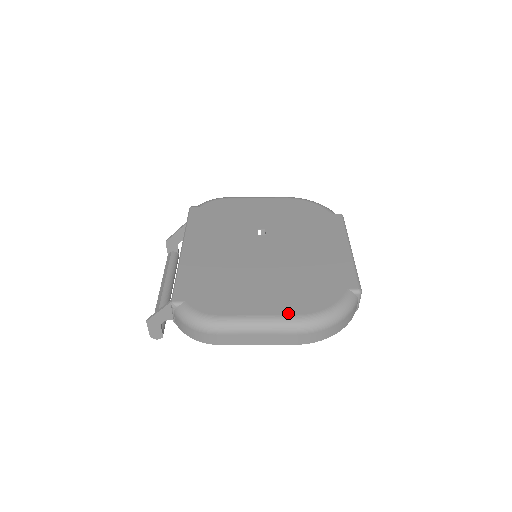
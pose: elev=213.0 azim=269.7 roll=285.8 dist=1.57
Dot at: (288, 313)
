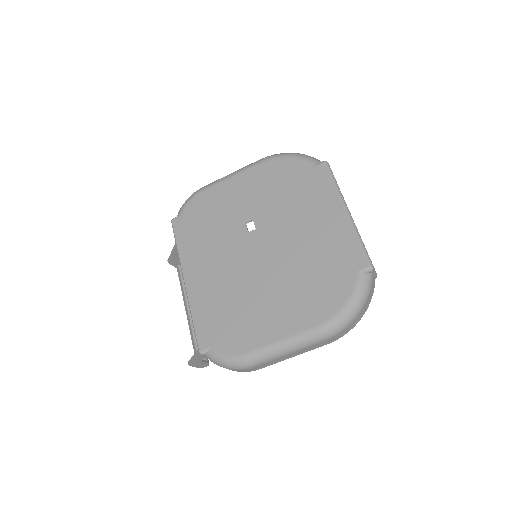
Dot at: (308, 326)
